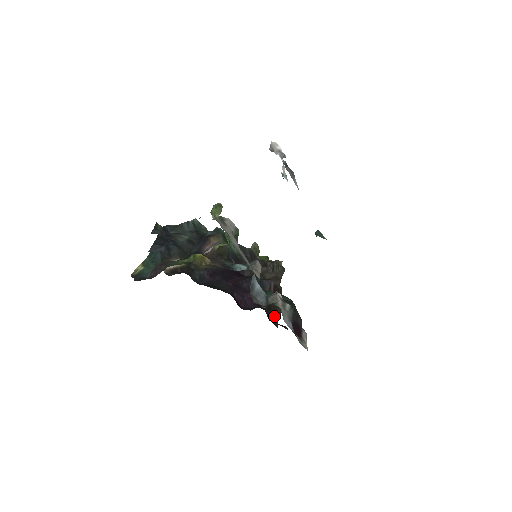
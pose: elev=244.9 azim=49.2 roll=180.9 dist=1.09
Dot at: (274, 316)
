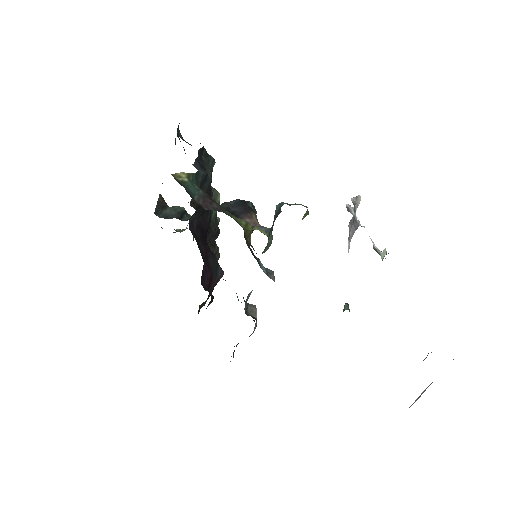
Dot at: (202, 303)
